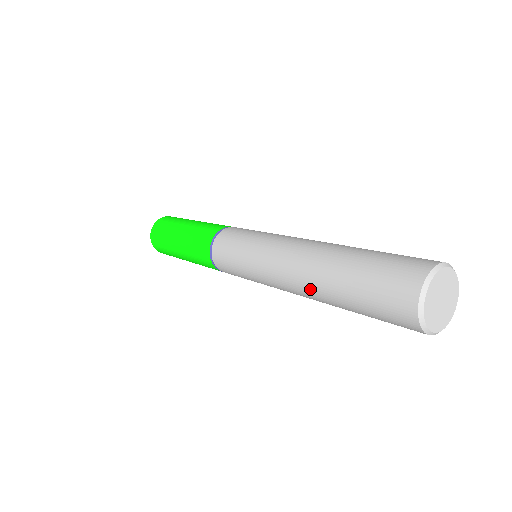
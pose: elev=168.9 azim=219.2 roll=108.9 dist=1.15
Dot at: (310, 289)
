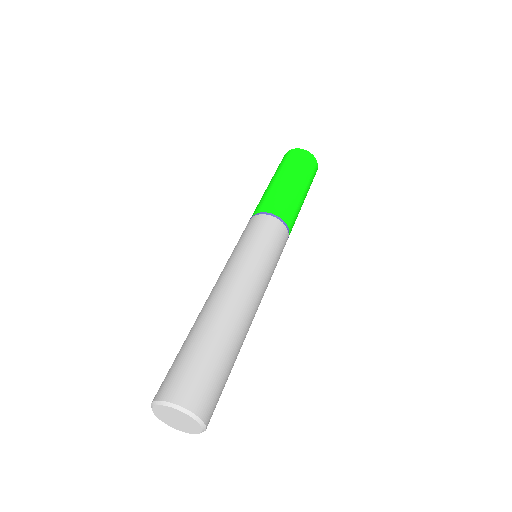
Dot at: occluded
